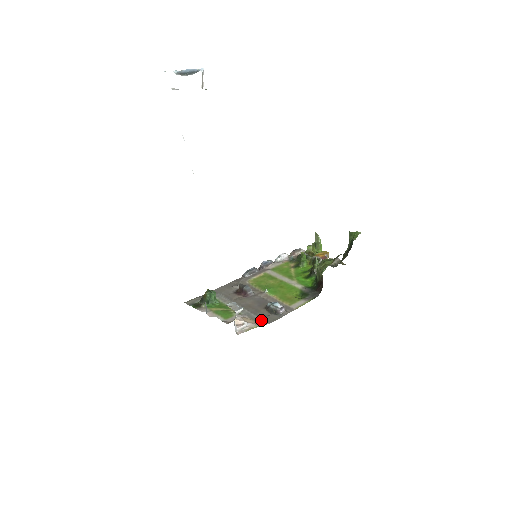
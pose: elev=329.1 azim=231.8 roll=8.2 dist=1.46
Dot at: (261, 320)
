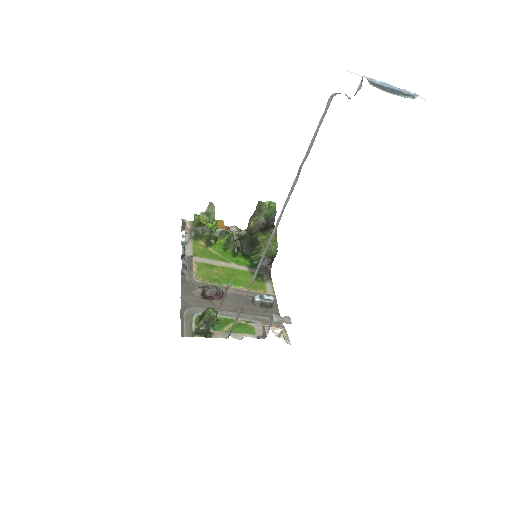
Dot at: occluded
